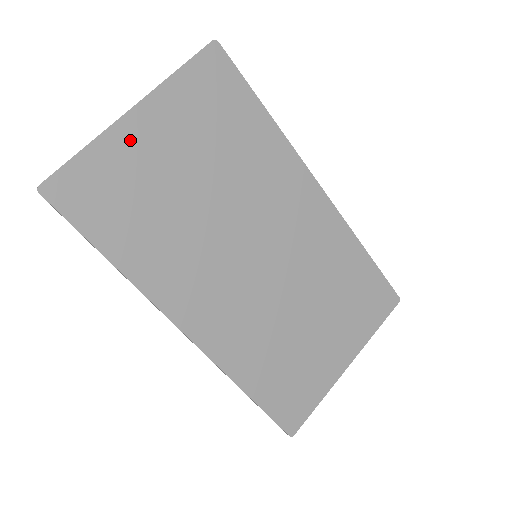
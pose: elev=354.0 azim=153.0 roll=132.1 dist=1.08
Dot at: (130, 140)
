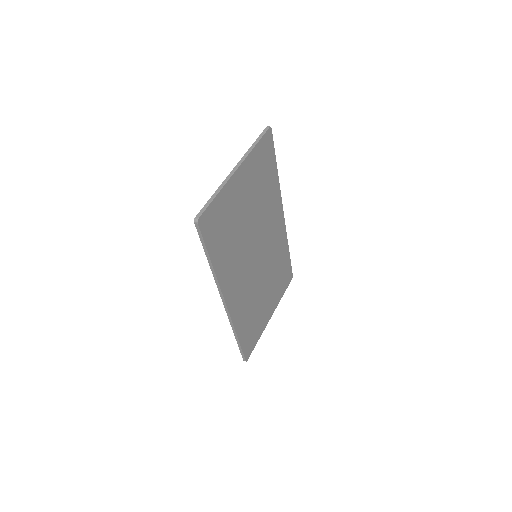
Dot at: (233, 188)
